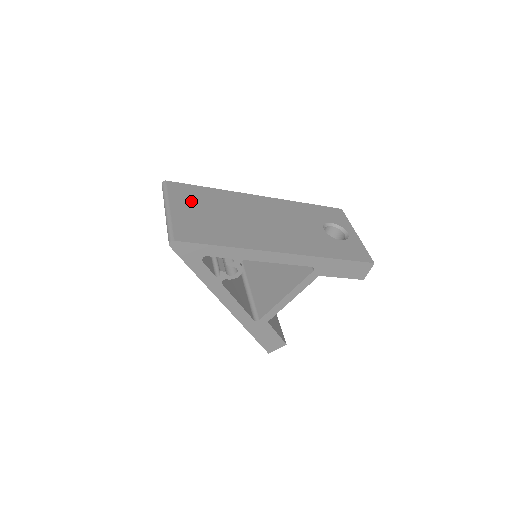
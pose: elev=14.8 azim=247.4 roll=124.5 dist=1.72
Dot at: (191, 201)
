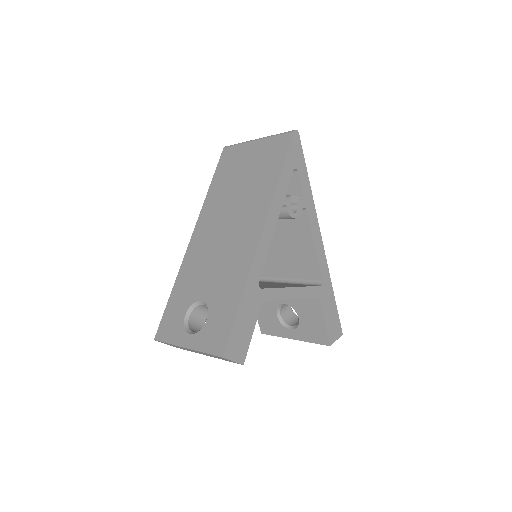
Dot at: occluded
